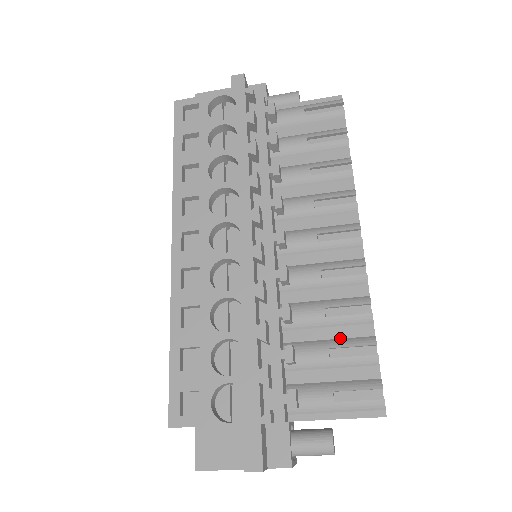
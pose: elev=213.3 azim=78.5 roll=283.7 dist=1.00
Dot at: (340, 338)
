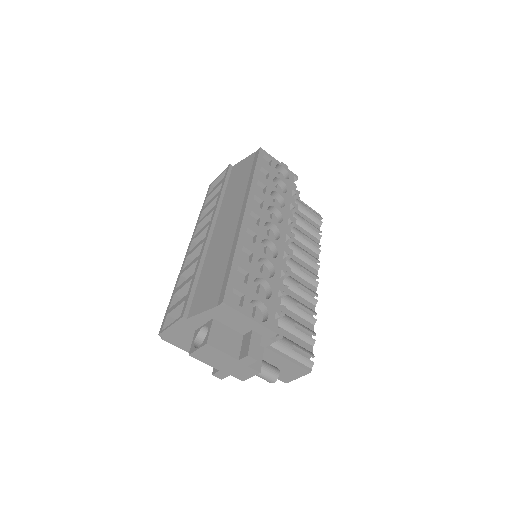
Dot at: (299, 322)
